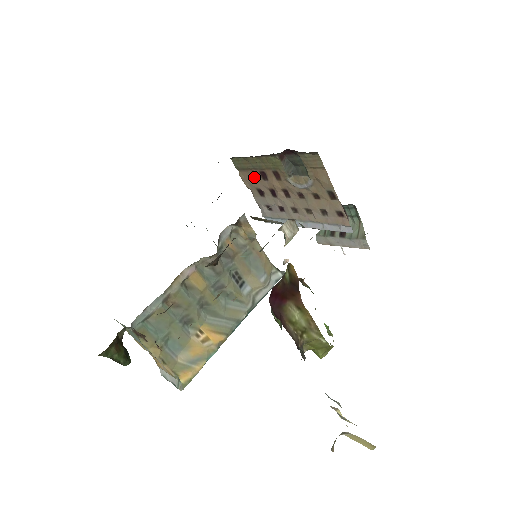
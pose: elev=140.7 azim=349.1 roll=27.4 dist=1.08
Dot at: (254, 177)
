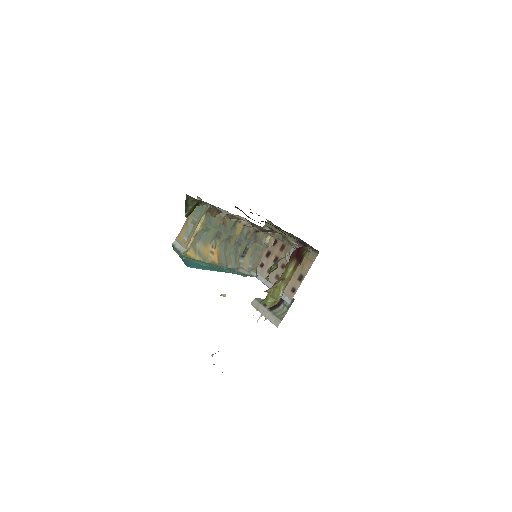
Dot at: occluded
